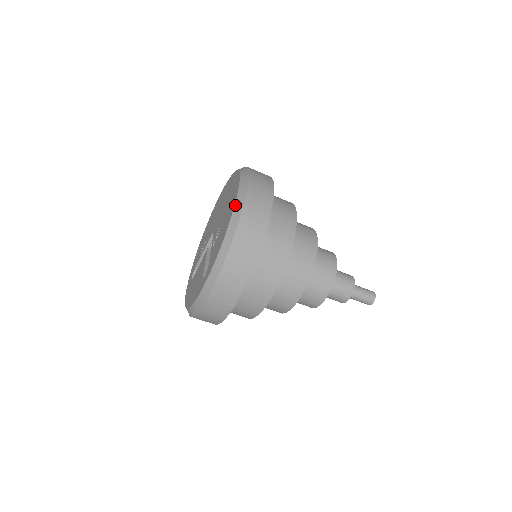
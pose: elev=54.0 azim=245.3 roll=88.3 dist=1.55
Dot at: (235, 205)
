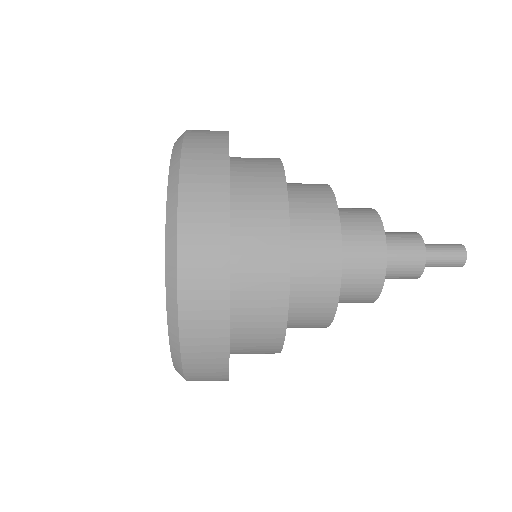
Dot at: (172, 359)
